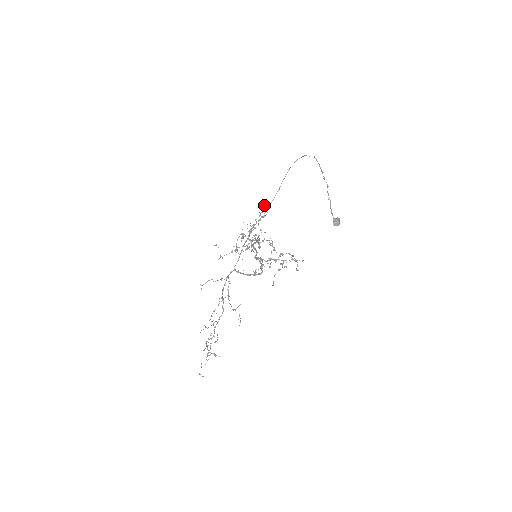
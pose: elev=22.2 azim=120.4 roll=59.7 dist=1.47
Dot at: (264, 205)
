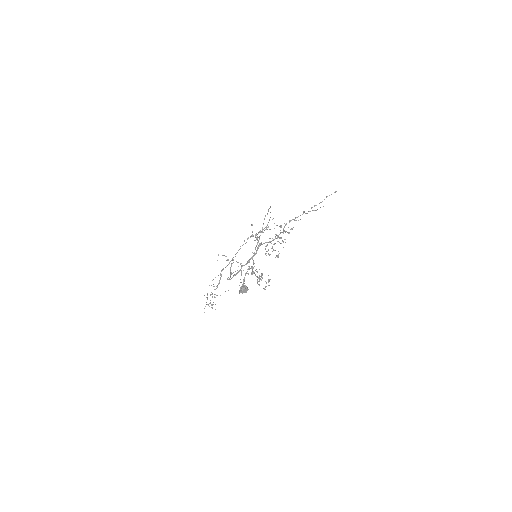
Dot at: occluded
